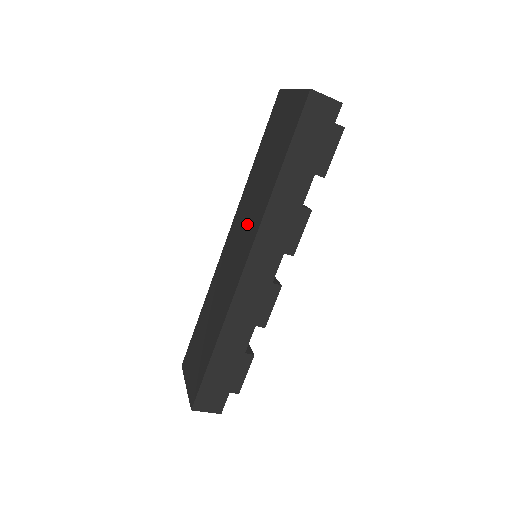
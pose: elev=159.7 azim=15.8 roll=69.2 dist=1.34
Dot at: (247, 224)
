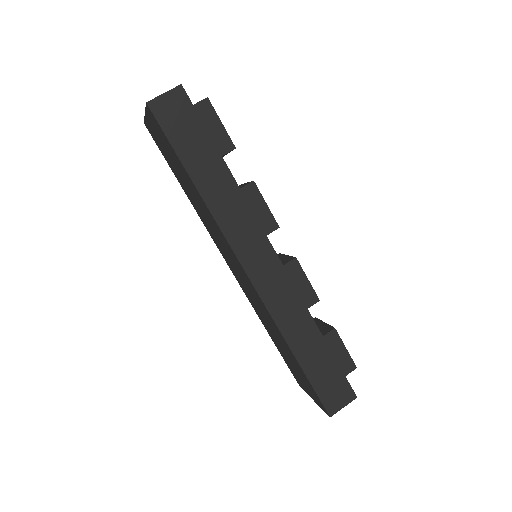
Dot at: (221, 242)
